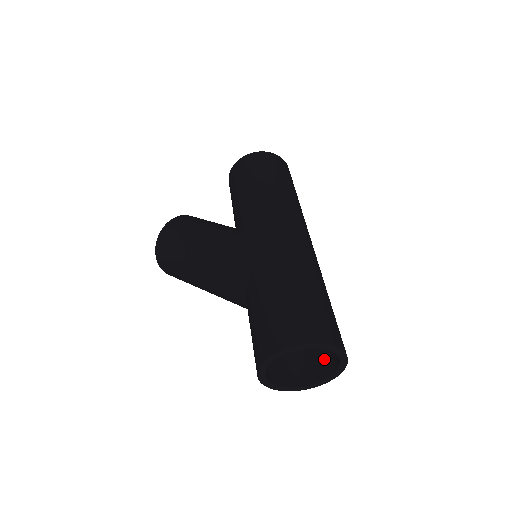
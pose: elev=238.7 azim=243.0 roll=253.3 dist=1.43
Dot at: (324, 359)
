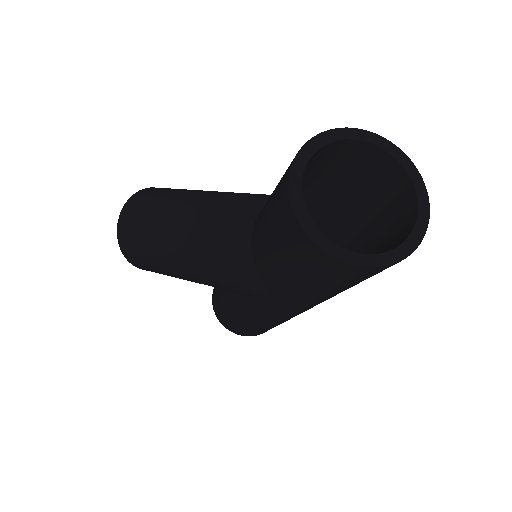
Dot at: occluded
